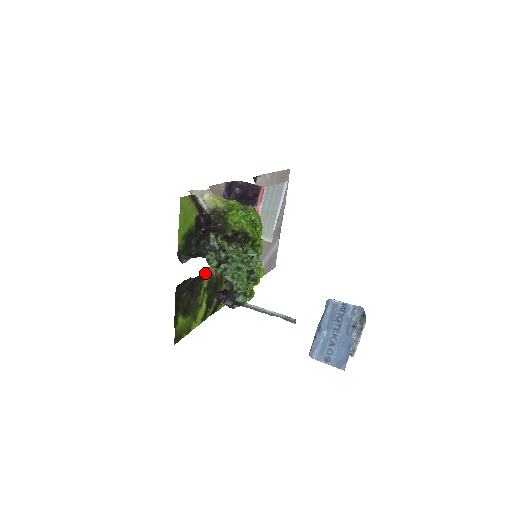
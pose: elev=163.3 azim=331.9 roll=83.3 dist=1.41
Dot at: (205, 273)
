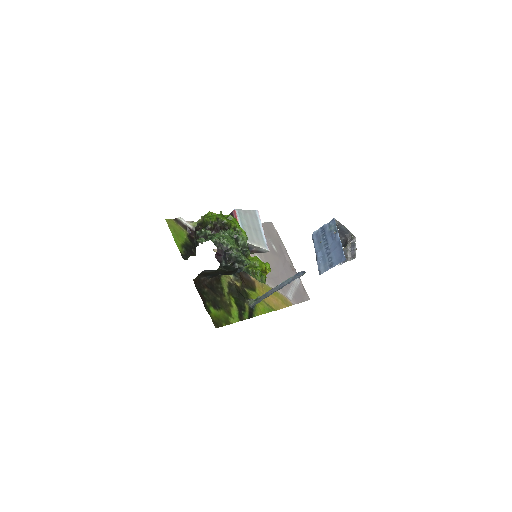
Dot at: (221, 280)
